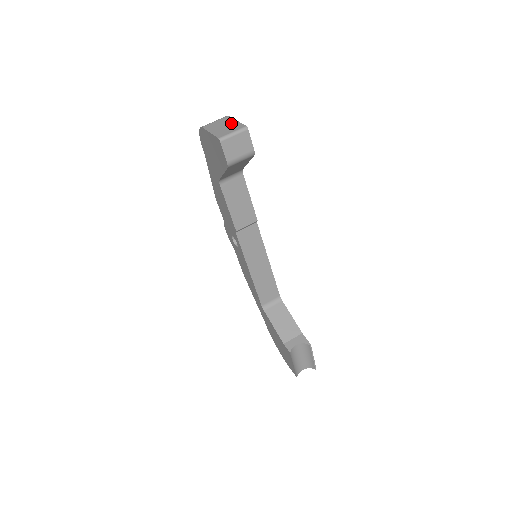
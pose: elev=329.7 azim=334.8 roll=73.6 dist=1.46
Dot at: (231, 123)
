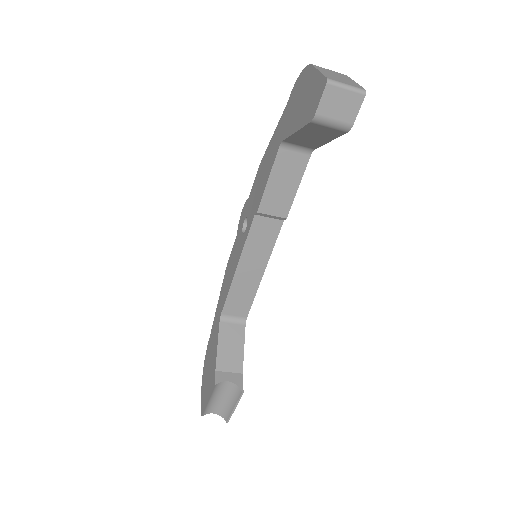
Dot at: (348, 79)
